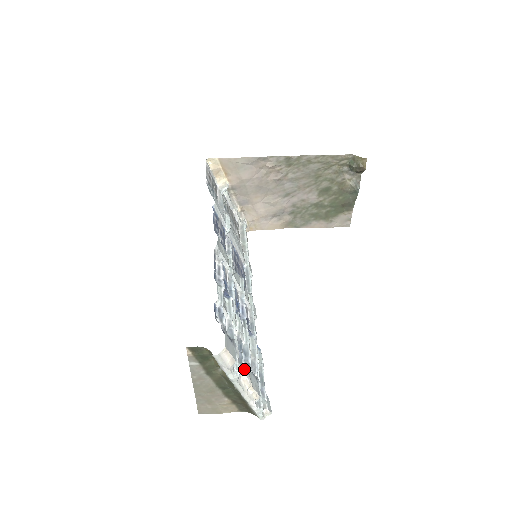
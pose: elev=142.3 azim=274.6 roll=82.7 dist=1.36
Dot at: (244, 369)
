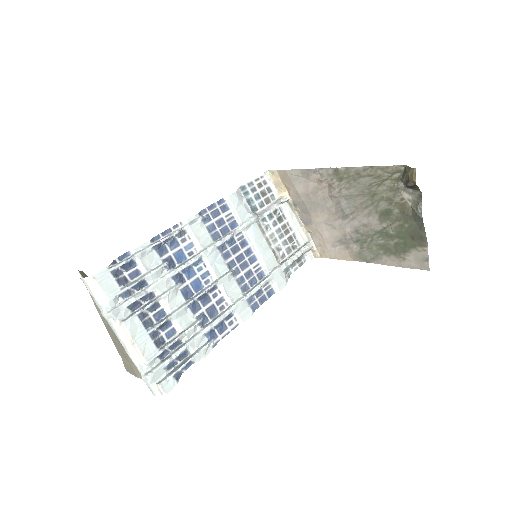
Dot at: (128, 318)
